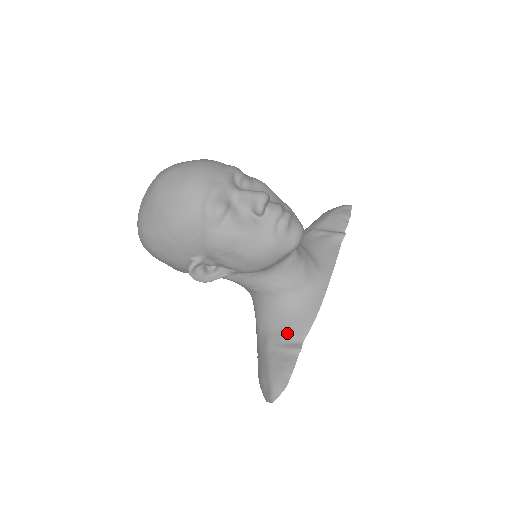
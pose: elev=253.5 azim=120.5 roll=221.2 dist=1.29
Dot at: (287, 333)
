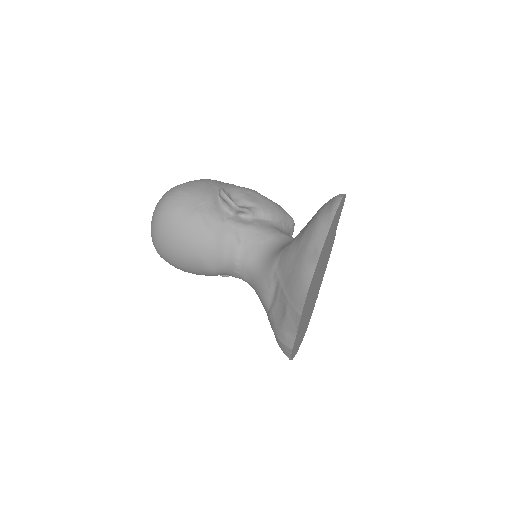
Dot at: occluded
